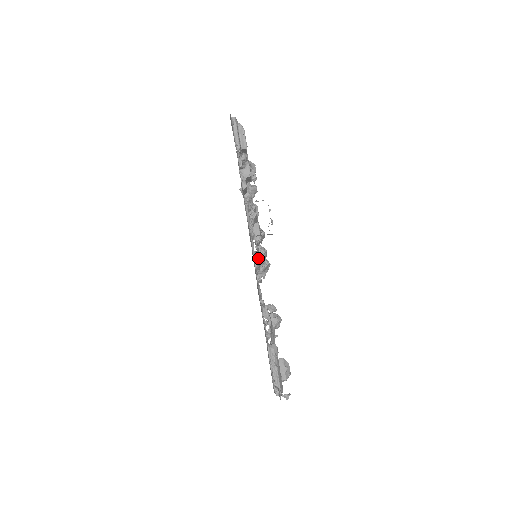
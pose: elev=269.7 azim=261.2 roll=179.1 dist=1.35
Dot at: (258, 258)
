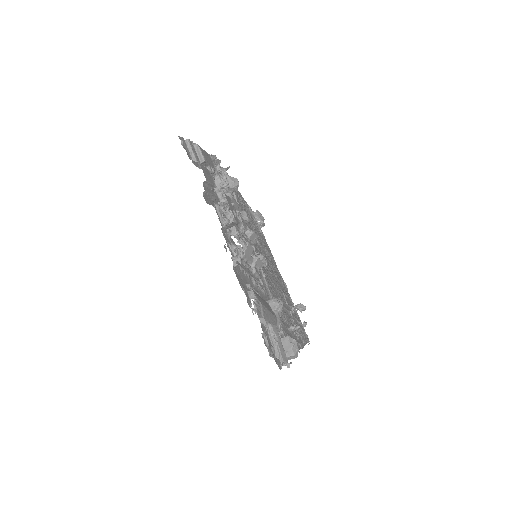
Dot at: (229, 246)
